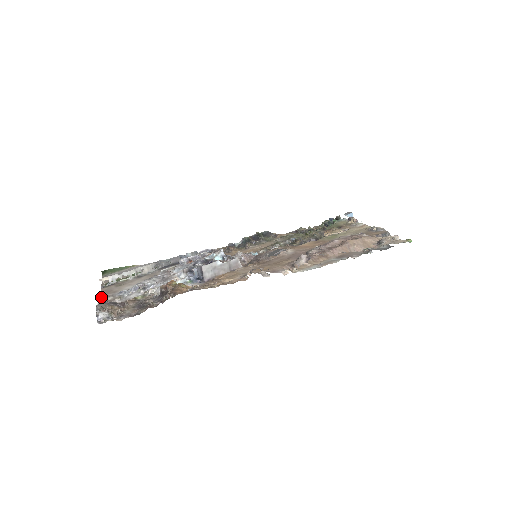
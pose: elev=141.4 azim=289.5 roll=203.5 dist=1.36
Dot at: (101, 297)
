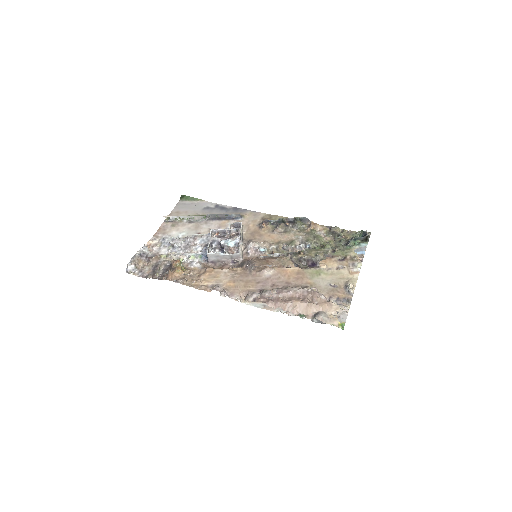
Dot at: (154, 236)
